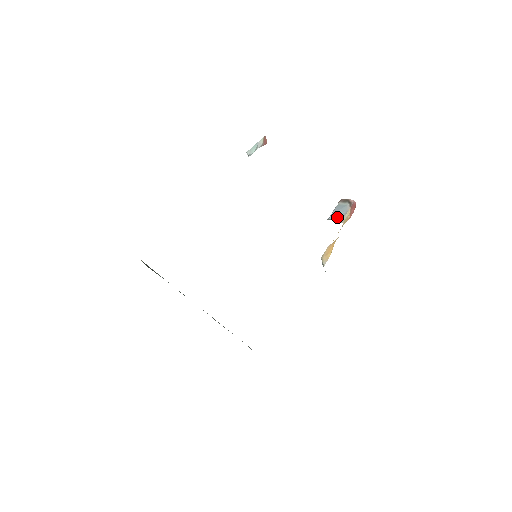
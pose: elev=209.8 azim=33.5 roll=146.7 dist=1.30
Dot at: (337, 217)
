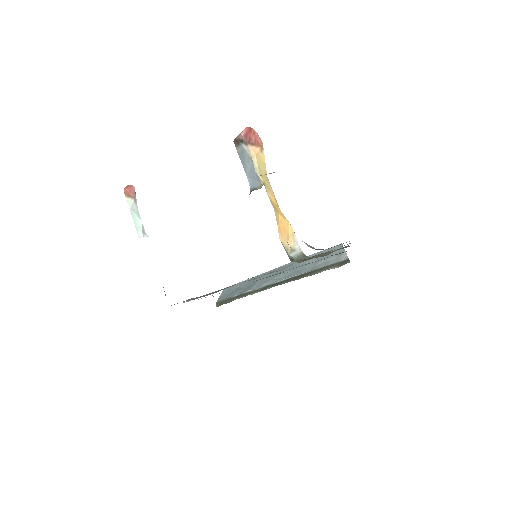
Dot at: (252, 177)
